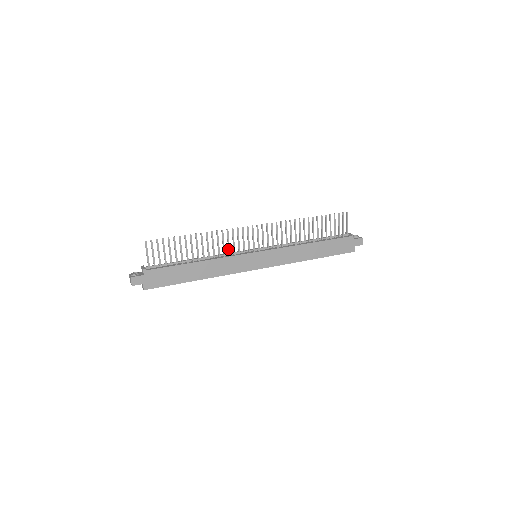
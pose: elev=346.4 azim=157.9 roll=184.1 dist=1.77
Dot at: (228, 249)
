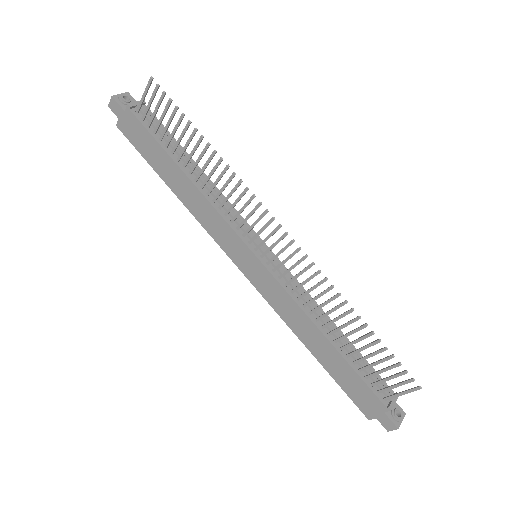
Dot at: occluded
